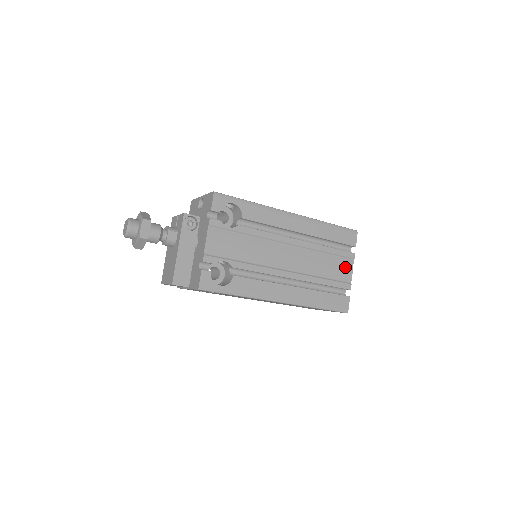
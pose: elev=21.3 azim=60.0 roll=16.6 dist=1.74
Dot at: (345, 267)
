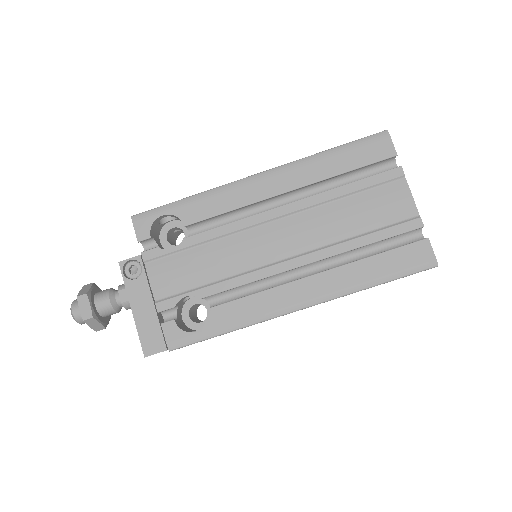
Dot at: (393, 197)
